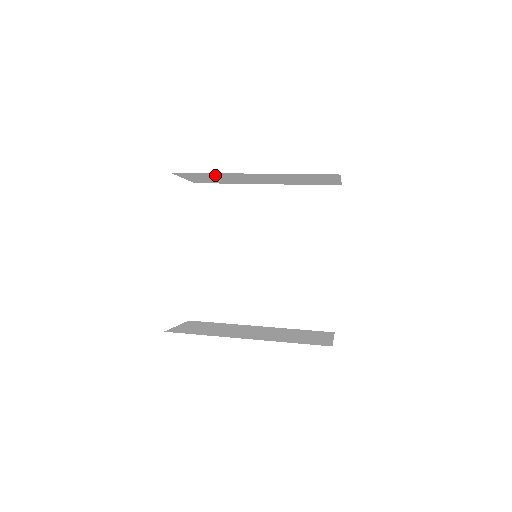
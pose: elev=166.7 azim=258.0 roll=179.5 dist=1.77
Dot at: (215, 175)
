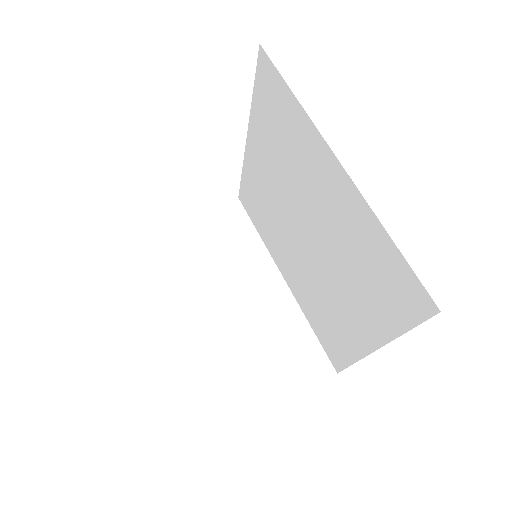
Dot at: occluded
